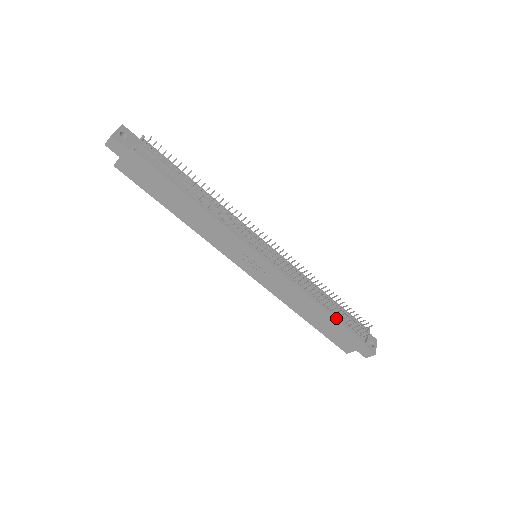
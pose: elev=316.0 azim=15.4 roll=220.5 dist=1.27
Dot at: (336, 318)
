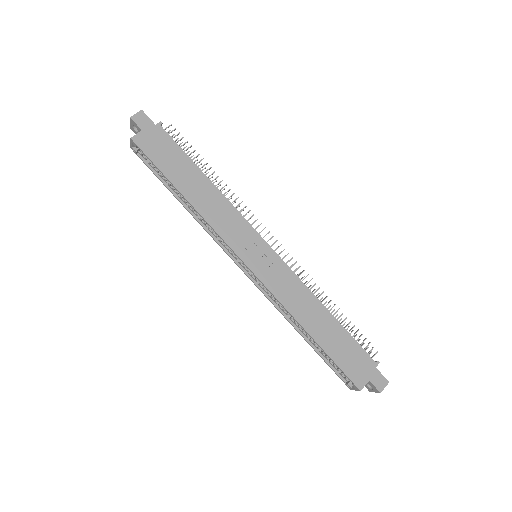
Dot at: (343, 327)
